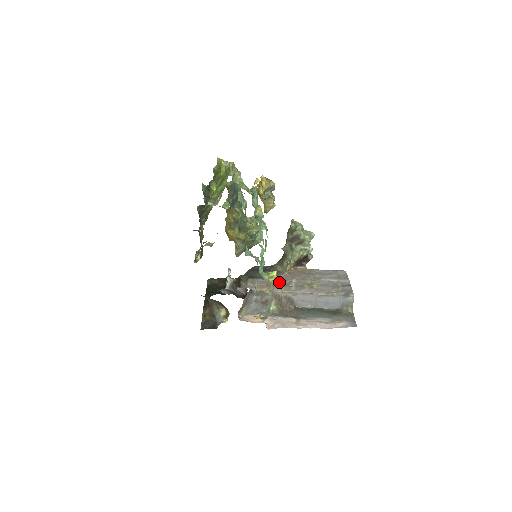
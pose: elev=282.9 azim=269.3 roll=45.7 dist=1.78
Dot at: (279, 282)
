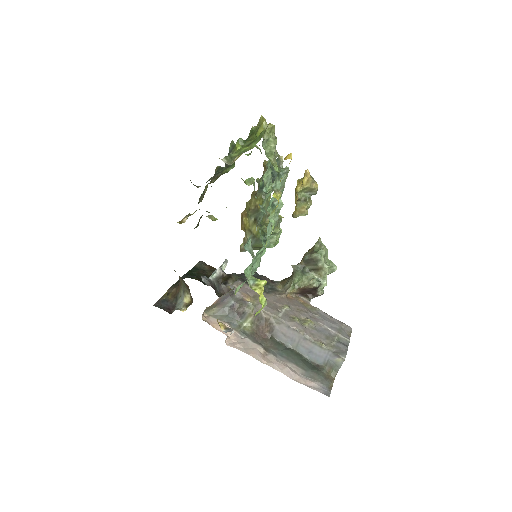
Dot at: (263, 295)
